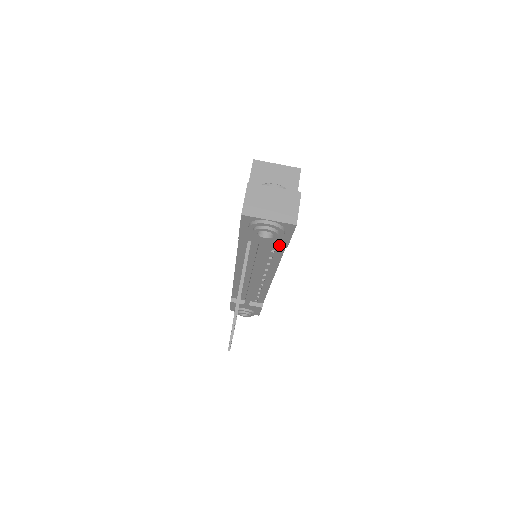
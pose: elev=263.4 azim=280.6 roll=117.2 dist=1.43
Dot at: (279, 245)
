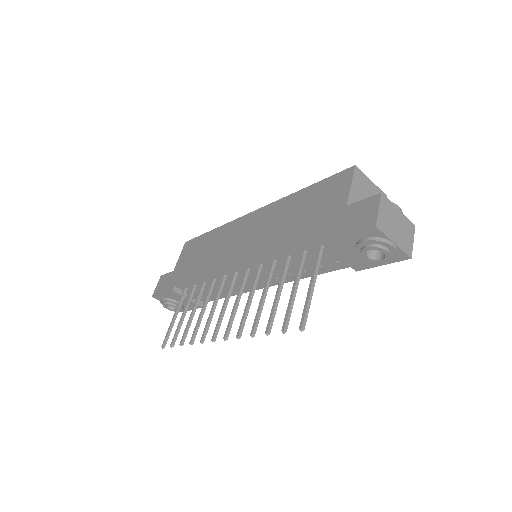
Dot at: (353, 266)
